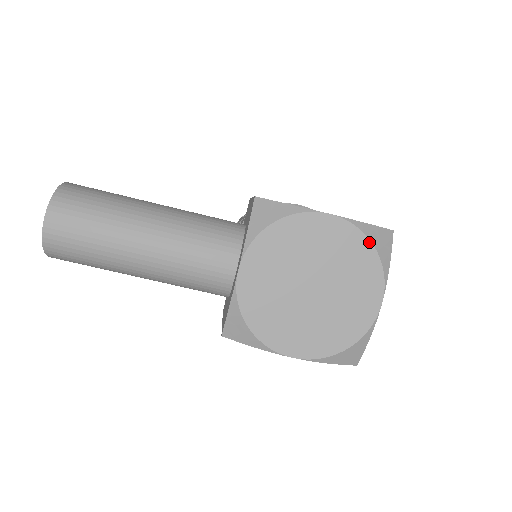
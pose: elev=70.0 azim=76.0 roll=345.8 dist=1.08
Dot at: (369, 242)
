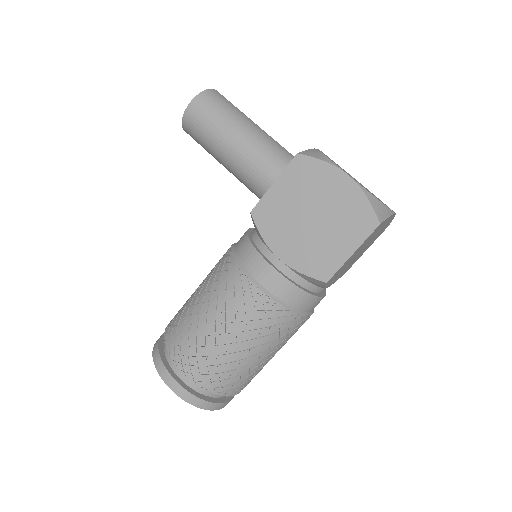
Dot at: occluded
